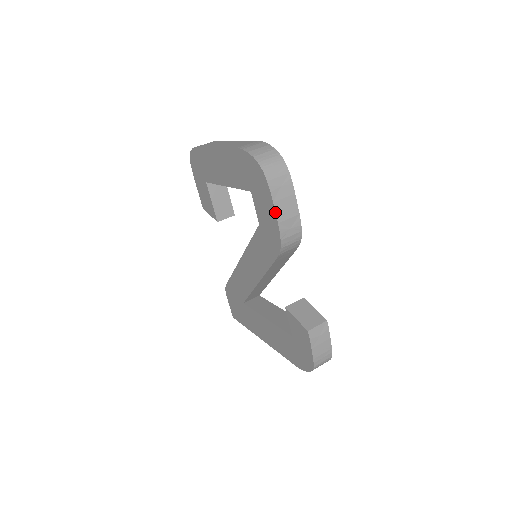
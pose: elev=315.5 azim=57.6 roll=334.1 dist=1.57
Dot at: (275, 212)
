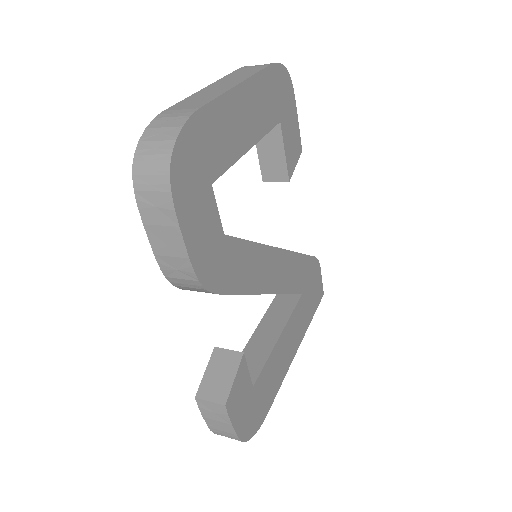
Dot at: (148, 238)
